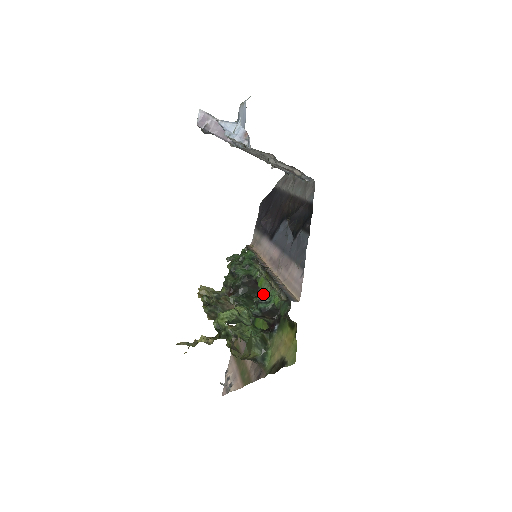
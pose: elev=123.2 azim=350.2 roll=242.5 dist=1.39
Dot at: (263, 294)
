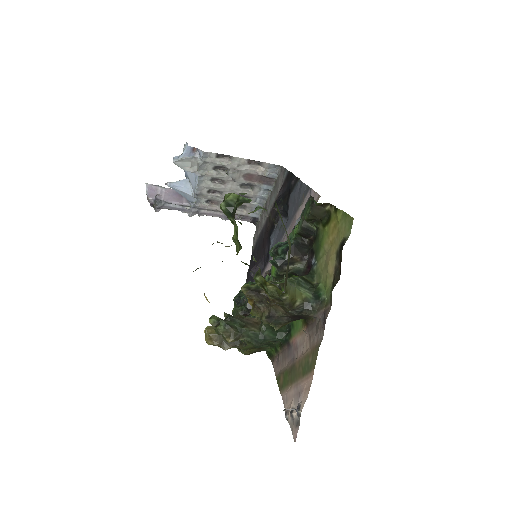
Dot at: occluded
